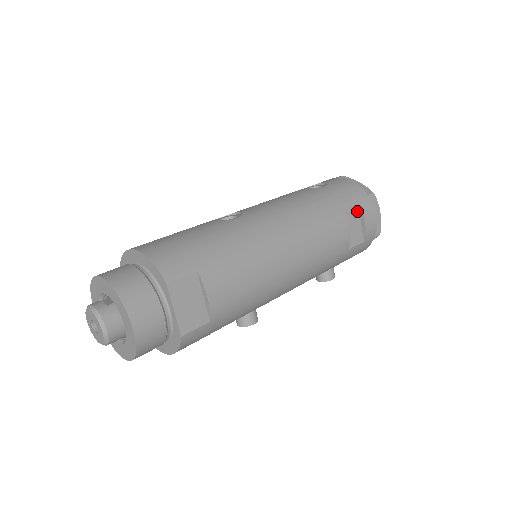
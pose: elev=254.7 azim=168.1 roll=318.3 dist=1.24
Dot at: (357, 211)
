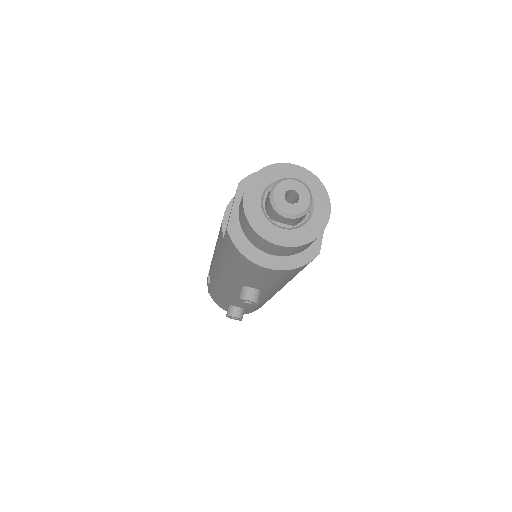
Dot at: occluded
